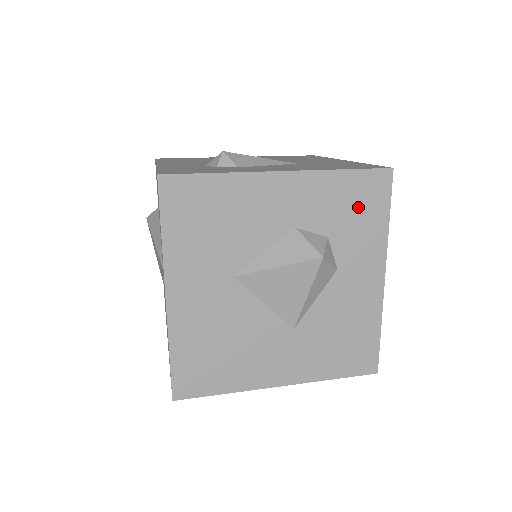
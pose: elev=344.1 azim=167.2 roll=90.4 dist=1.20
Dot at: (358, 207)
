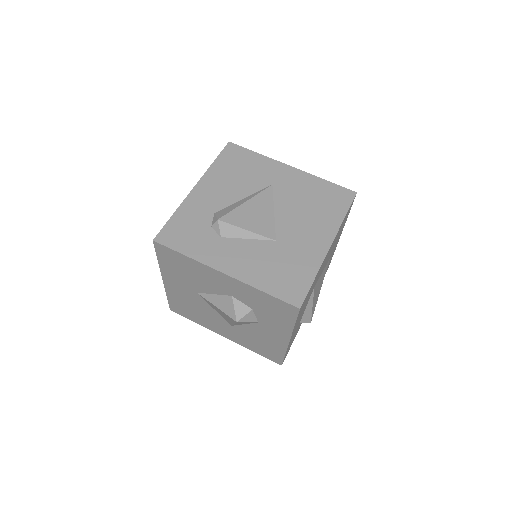
Dot at: (273, 310)
